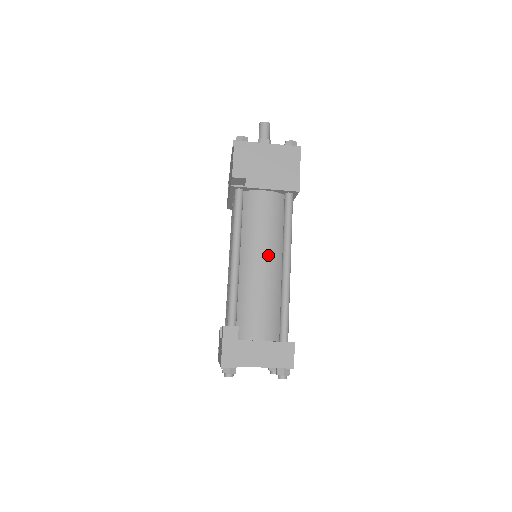
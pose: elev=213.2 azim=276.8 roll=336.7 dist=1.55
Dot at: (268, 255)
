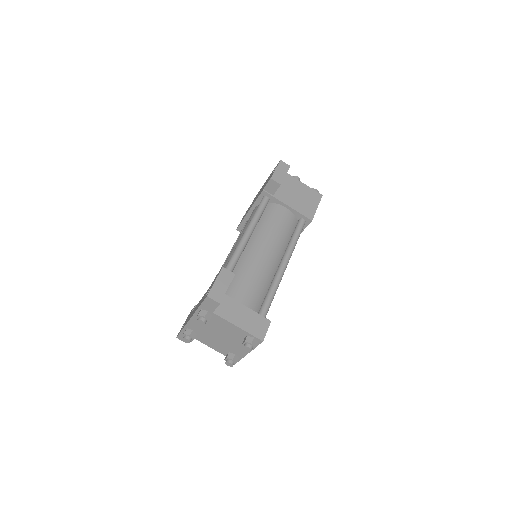
Dot at: (272, 249)
